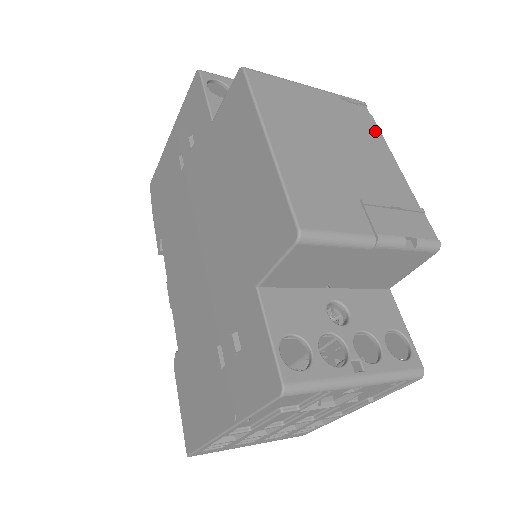
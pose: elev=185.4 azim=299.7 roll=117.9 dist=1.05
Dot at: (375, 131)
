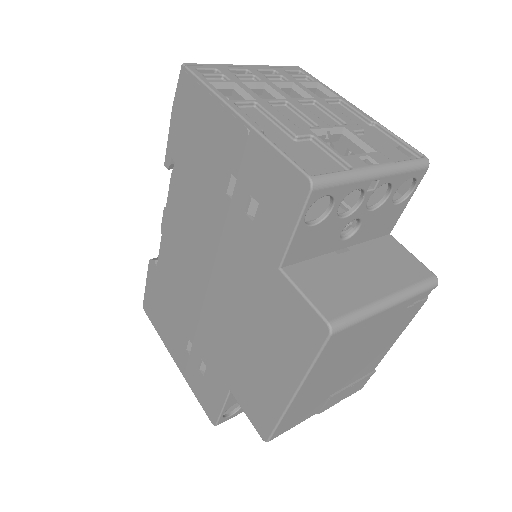
Dot at: (410, 318)
